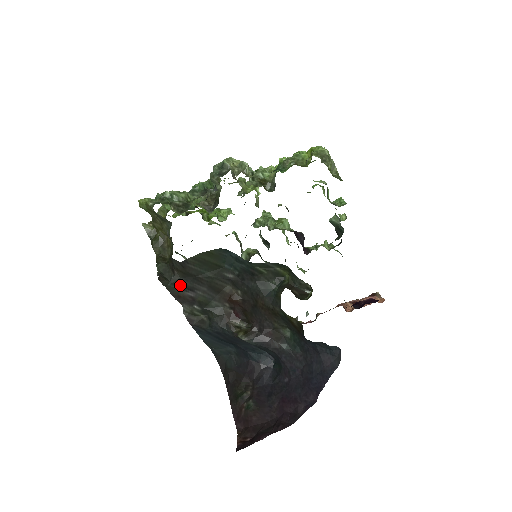
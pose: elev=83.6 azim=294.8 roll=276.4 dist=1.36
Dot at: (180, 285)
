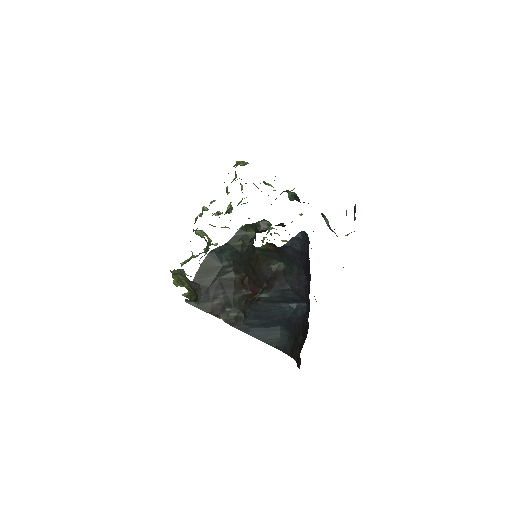
Dot at: (206, 300)
